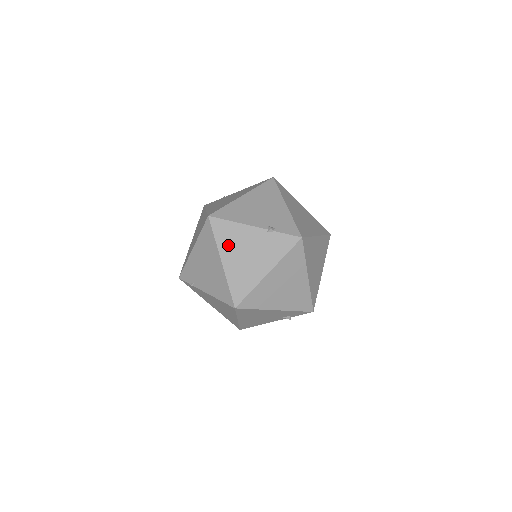
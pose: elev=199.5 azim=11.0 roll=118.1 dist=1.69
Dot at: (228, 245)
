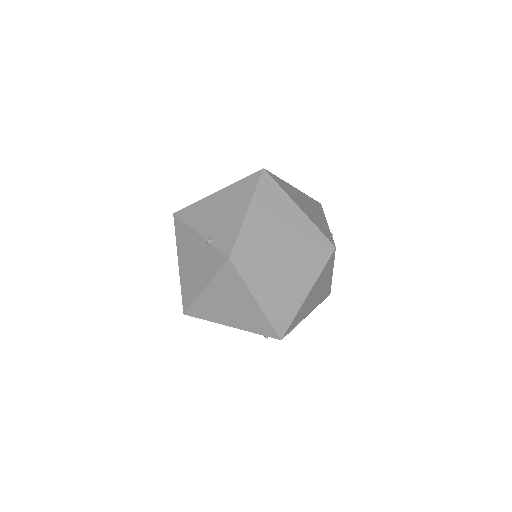
Dot at: (182, 248)
